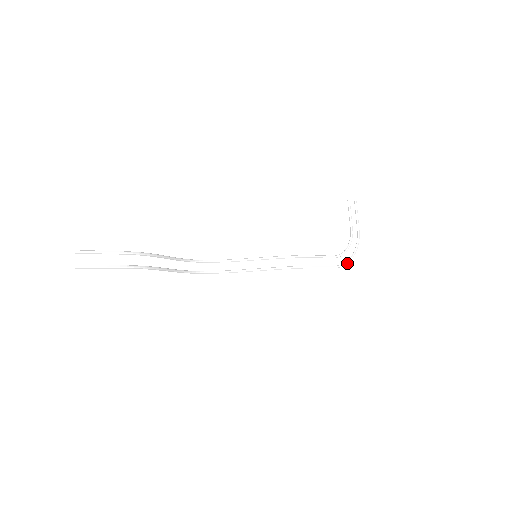
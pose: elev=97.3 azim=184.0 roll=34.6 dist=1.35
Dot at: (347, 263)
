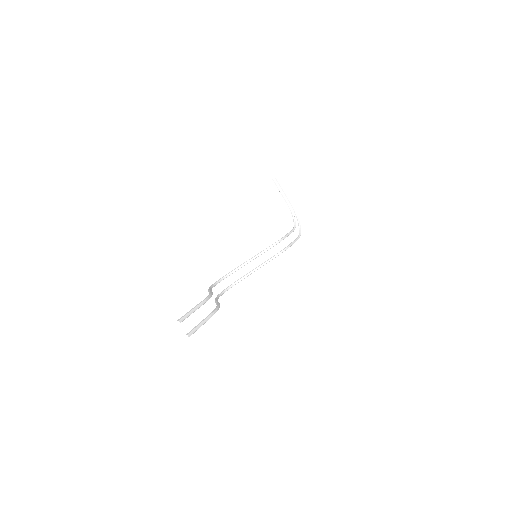
Dot at: occluded
